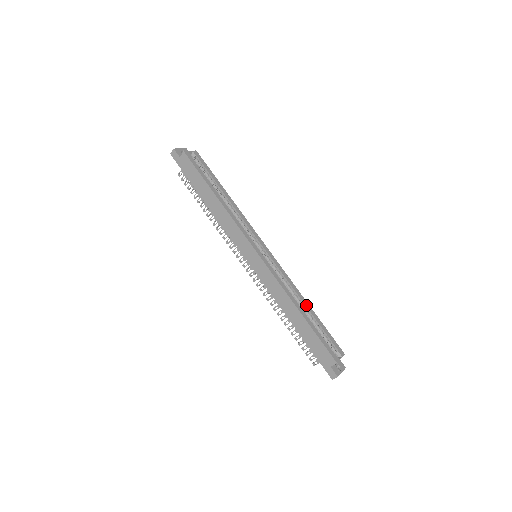
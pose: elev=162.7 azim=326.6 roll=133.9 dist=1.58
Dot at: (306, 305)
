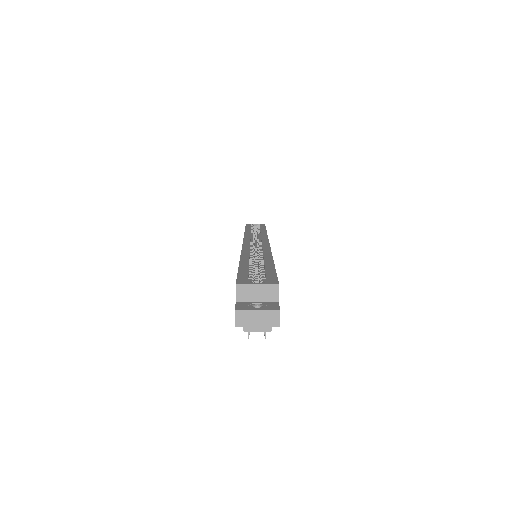
Dot at: (266, 259)
